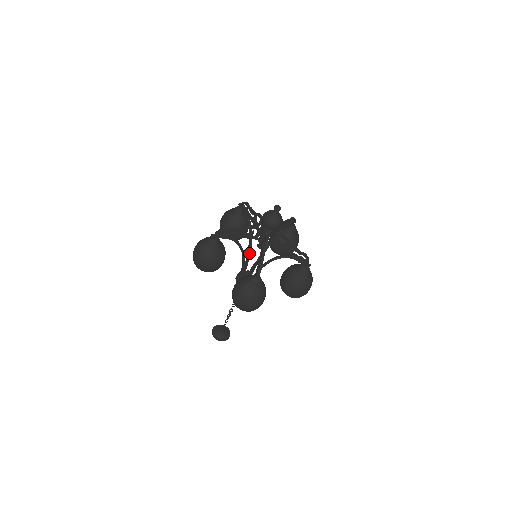
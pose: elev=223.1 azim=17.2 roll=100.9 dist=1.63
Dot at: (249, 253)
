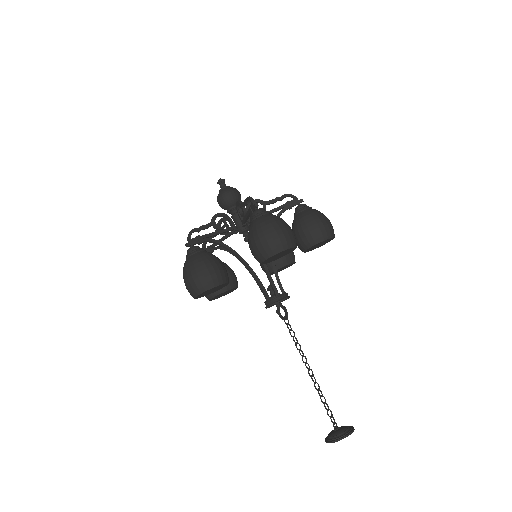
Dot at: occluded
